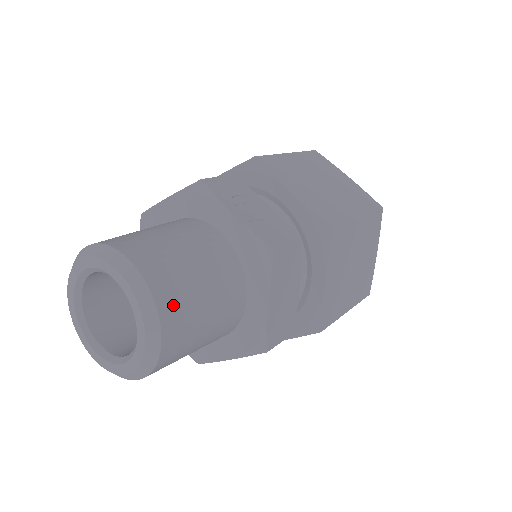
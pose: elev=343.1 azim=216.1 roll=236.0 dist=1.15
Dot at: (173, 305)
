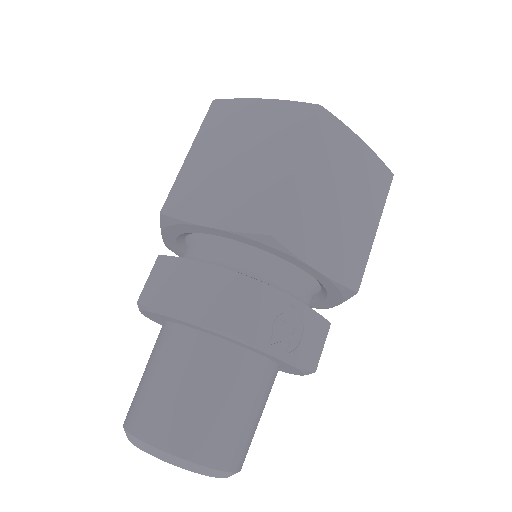
Dot at: (245, 455)
